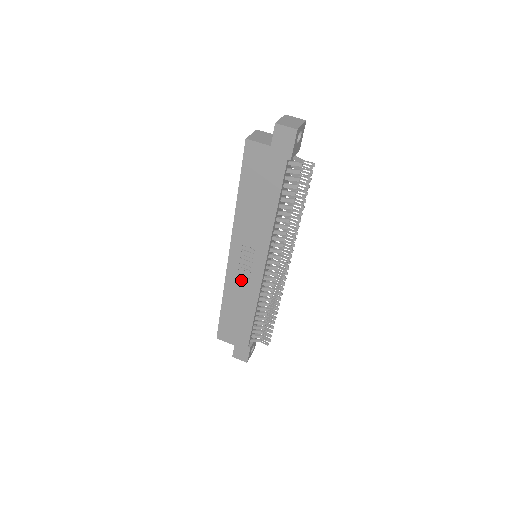
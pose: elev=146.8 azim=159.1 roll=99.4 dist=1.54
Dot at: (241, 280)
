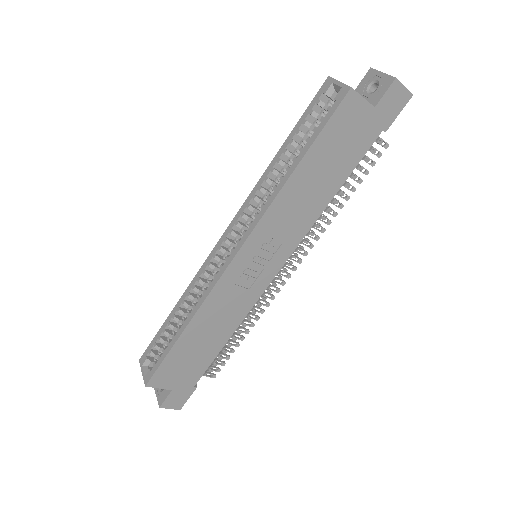
Dot at: (234, 292)
